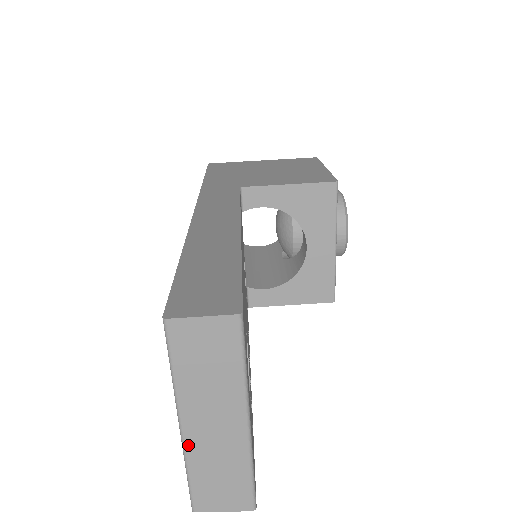
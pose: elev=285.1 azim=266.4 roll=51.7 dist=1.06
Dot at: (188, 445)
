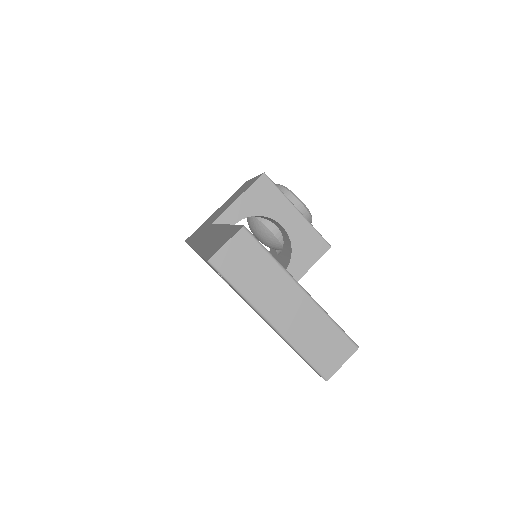
Dot at: (283, 332)
